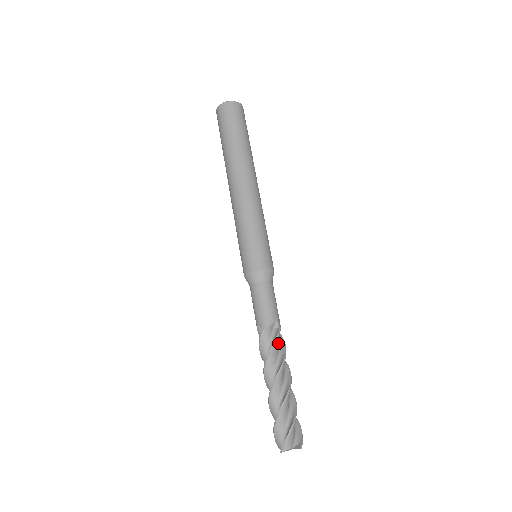
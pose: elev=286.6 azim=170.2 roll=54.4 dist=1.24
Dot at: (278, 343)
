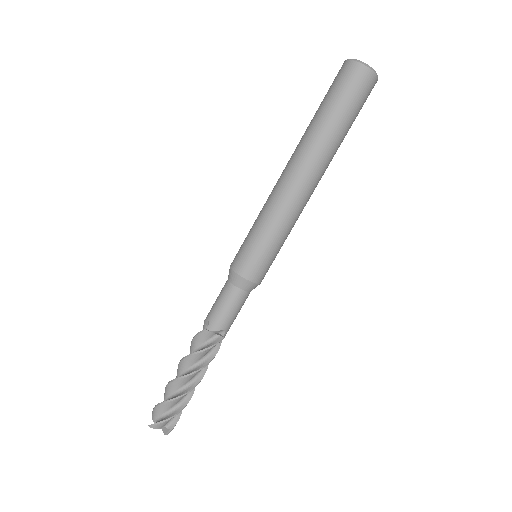
Dot at: (212, 348)
